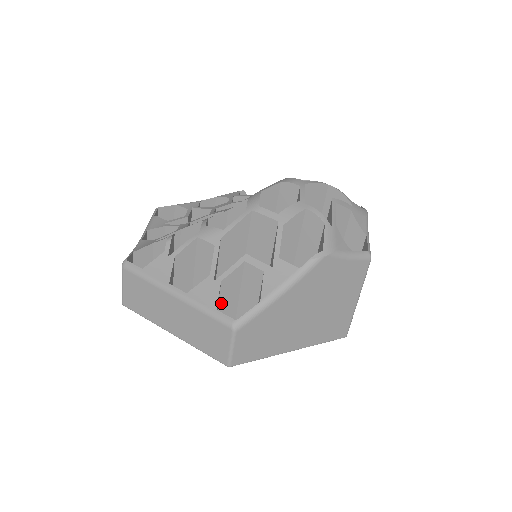
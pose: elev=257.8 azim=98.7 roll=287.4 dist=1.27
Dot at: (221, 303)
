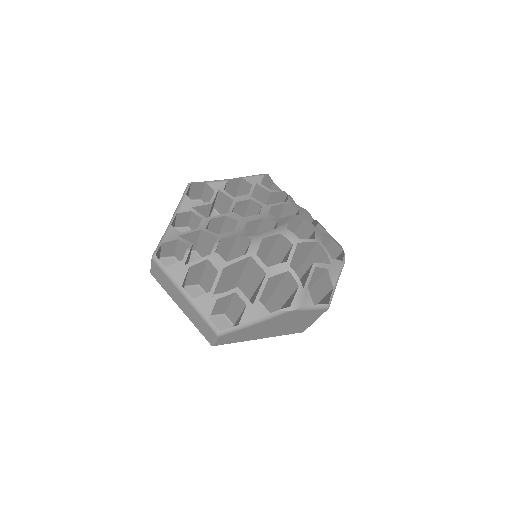
Dot at: (216, 306)
